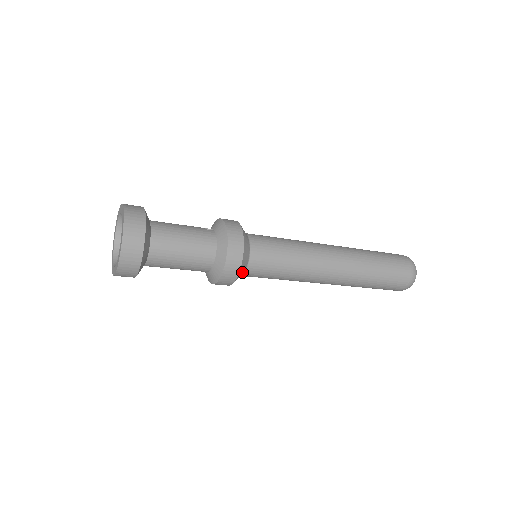
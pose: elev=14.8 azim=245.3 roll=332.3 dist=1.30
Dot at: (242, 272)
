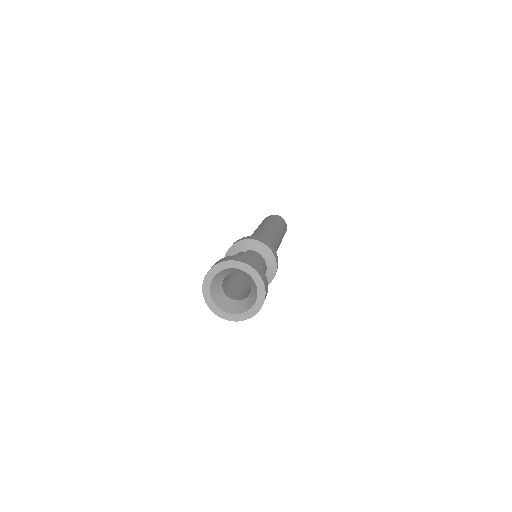
Dot at: occluded
